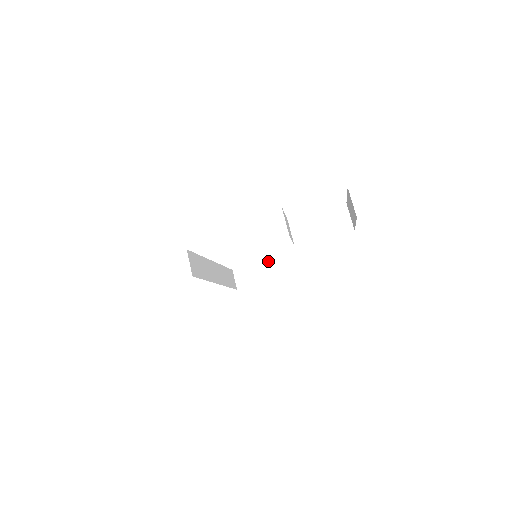
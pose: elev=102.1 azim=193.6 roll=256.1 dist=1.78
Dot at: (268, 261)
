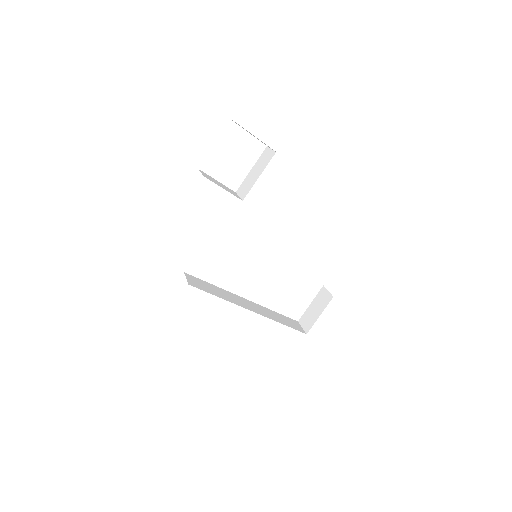
Dot at: (321, 290)
